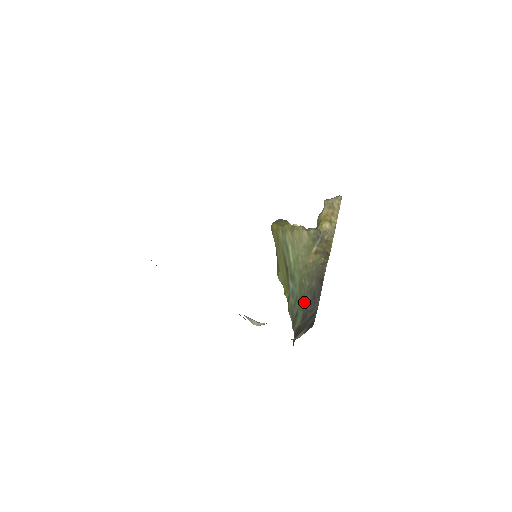
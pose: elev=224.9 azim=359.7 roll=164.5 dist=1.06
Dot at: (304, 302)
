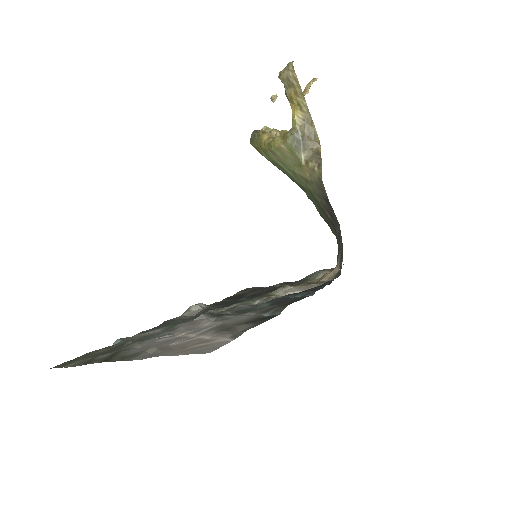
Dot at: (326, 216)
